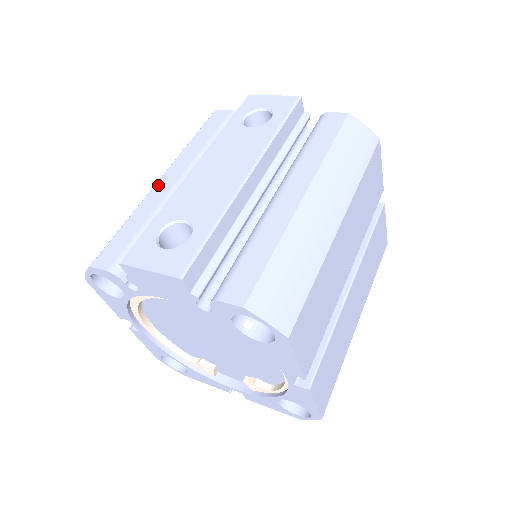
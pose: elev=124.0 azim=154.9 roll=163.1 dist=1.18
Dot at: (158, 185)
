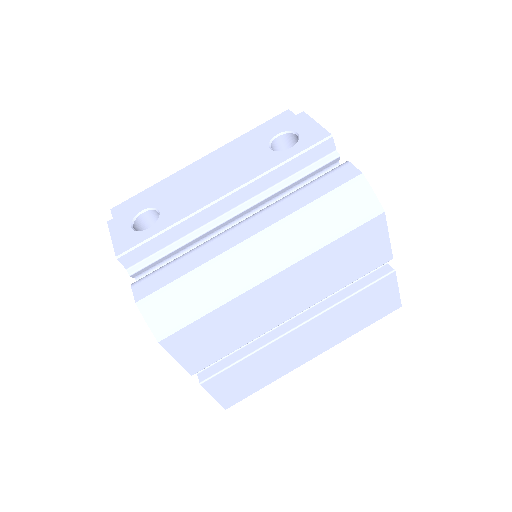
Dot at: (193, 165)
